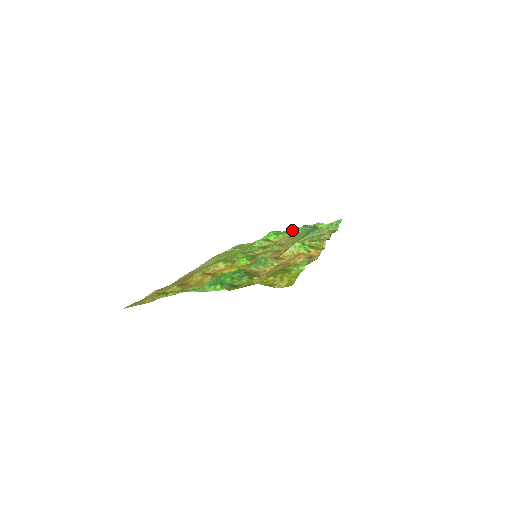
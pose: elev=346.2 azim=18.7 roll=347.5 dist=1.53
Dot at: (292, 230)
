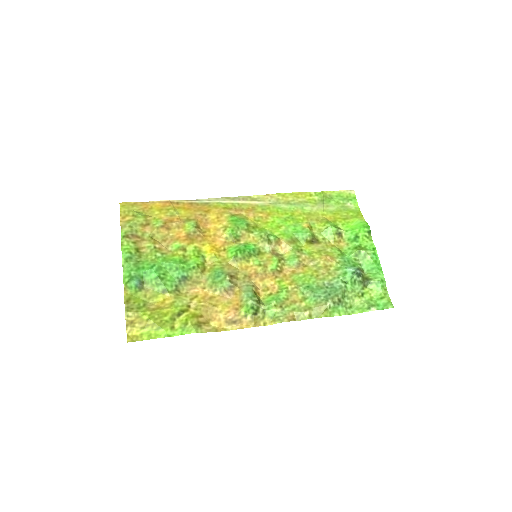
Dot at: (361, 255)
